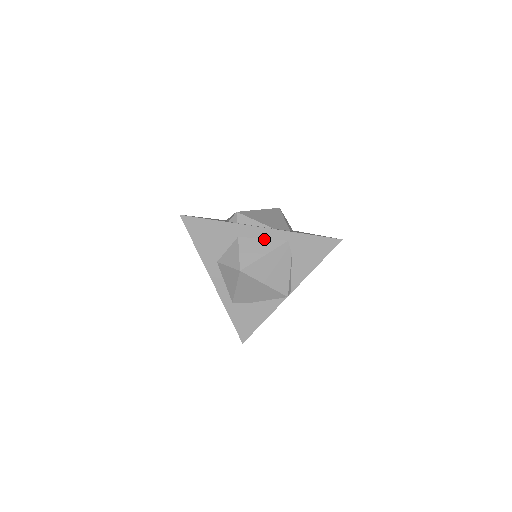
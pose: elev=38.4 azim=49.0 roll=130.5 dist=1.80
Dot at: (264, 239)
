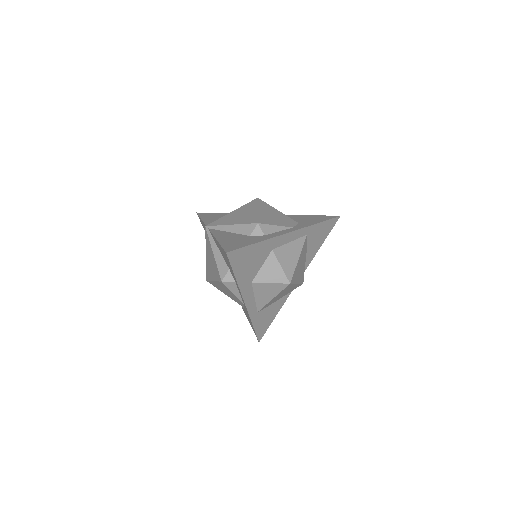
Dot at: (291, 242)
